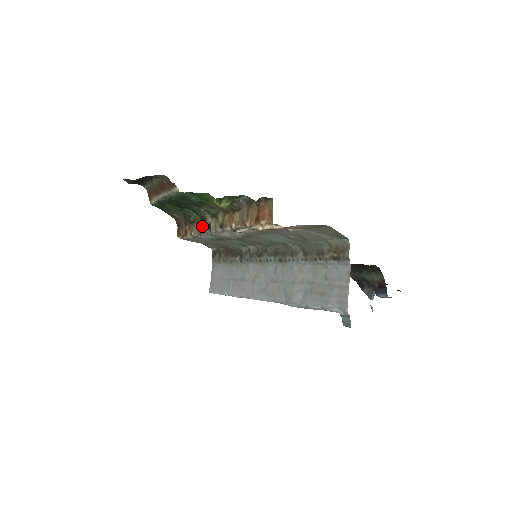
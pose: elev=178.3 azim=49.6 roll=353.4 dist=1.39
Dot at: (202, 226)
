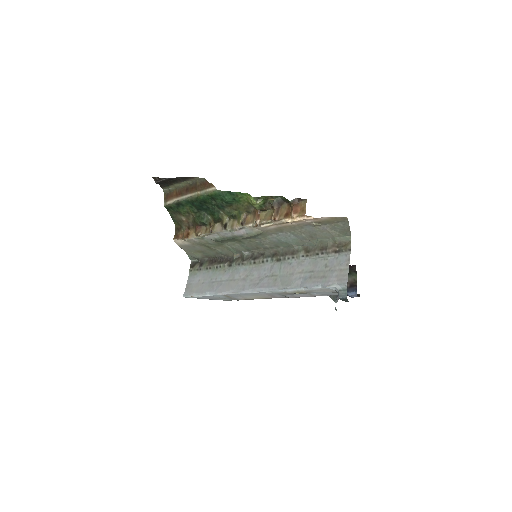
Dot at: (214, 227)
